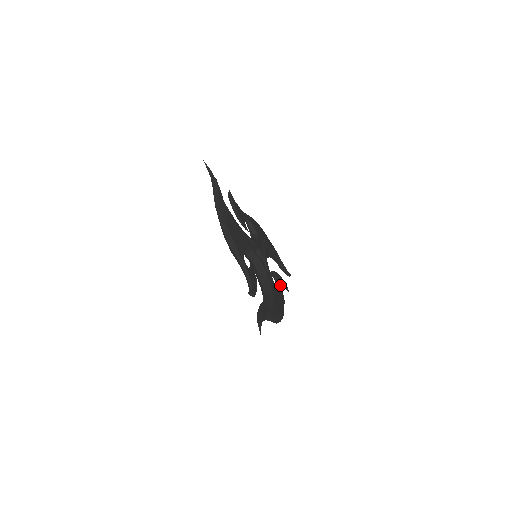
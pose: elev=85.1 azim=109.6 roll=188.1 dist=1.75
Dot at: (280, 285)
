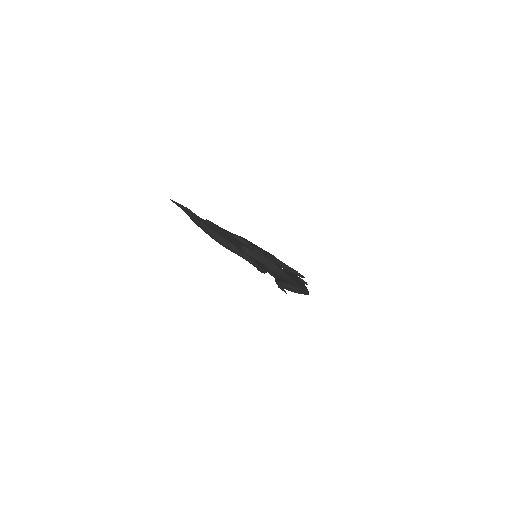
Dot at: (294, 276)
